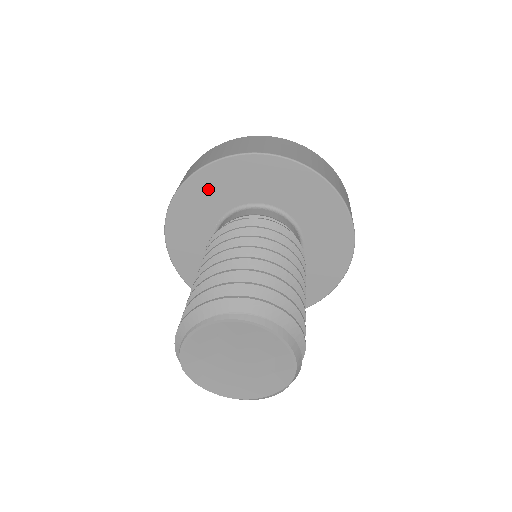
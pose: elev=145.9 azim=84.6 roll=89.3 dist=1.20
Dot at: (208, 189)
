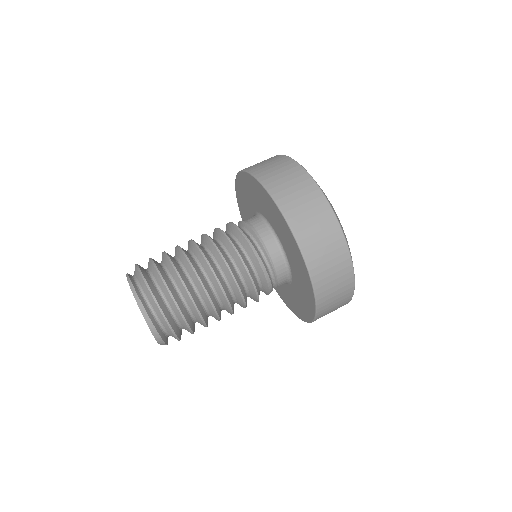
Dot at: (247, 188)
